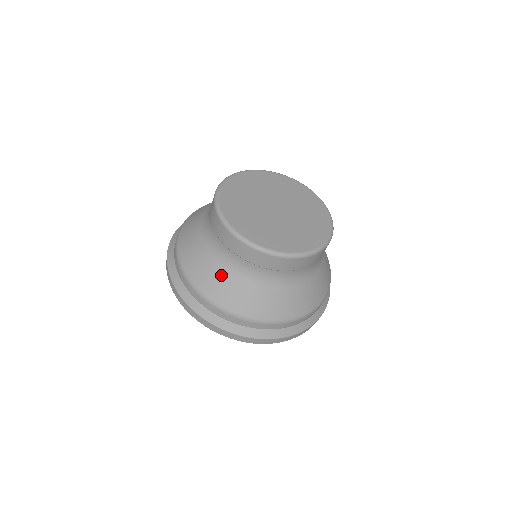
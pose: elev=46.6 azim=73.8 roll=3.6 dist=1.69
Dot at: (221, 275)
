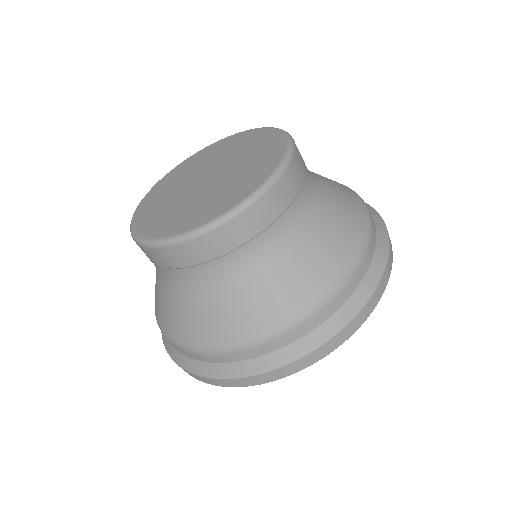
Dot at: (181, 307)
